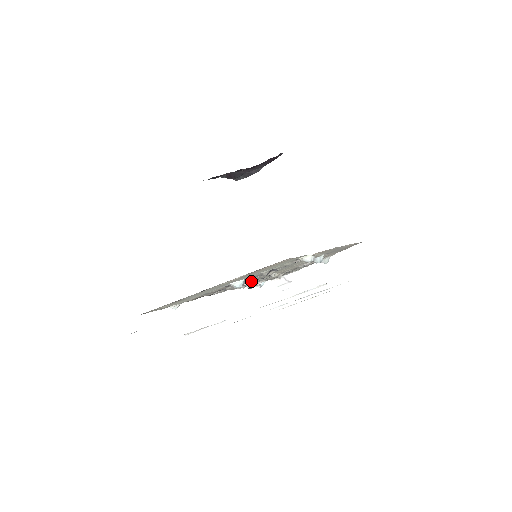
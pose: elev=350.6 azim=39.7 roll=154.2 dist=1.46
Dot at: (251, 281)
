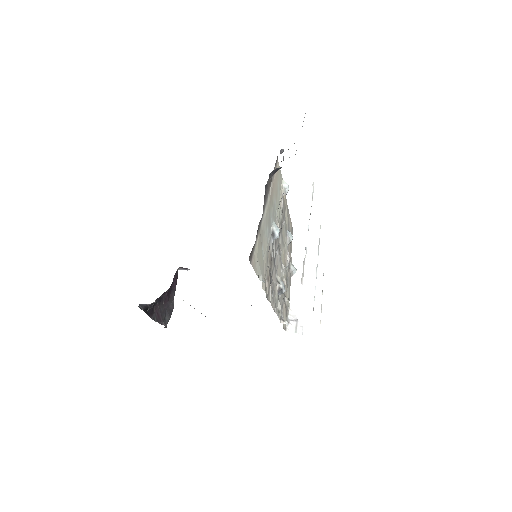
Dot at: (277, 278)
